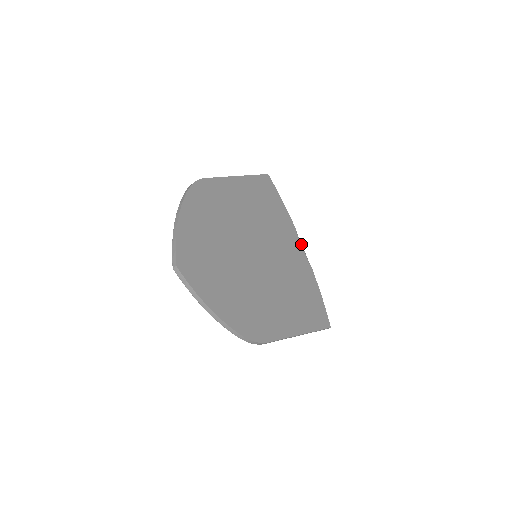
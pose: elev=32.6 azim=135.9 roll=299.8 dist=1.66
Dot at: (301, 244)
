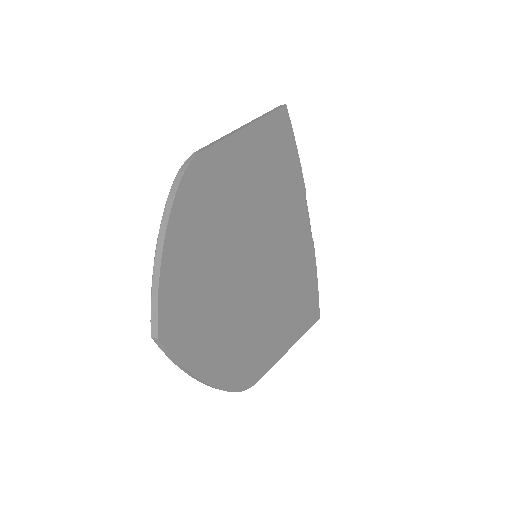
Dot at: (308, 212)
